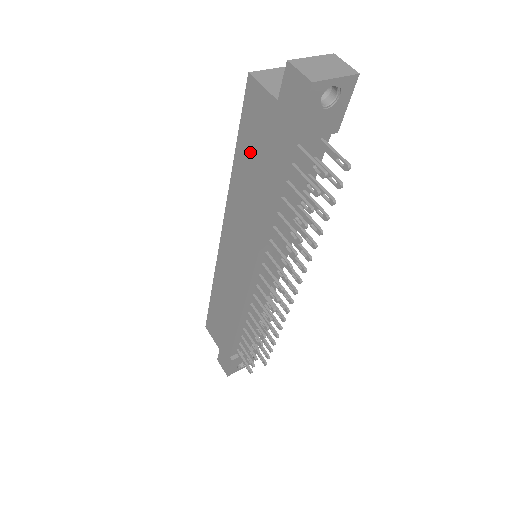
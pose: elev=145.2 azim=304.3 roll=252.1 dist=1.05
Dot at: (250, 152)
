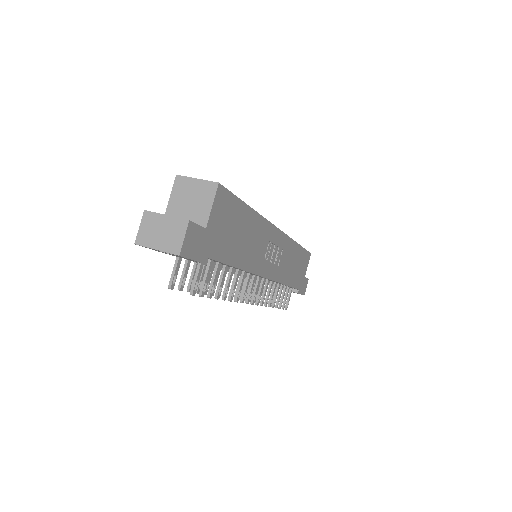
Dot at: occluded
